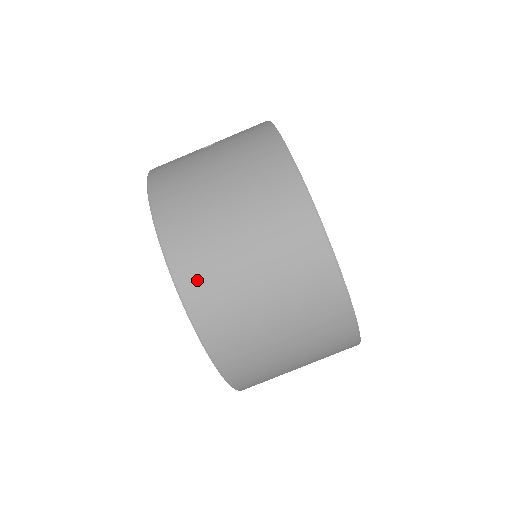
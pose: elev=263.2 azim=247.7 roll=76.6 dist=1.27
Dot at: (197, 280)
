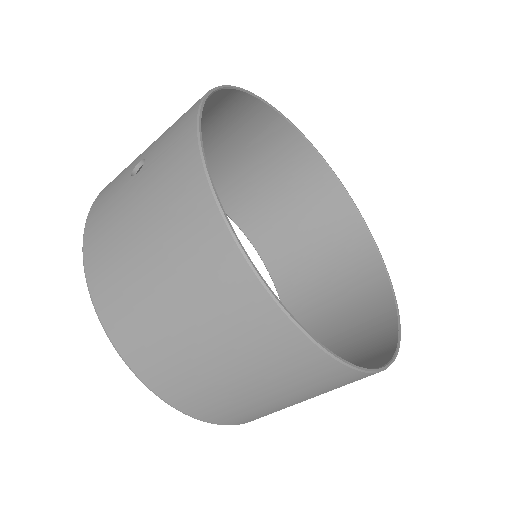
Dot at: (166, 381)
